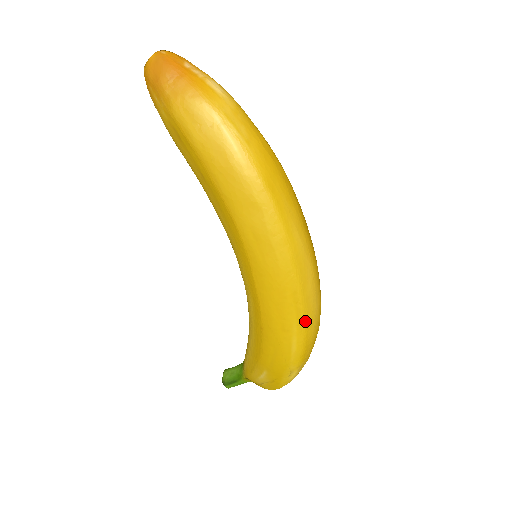
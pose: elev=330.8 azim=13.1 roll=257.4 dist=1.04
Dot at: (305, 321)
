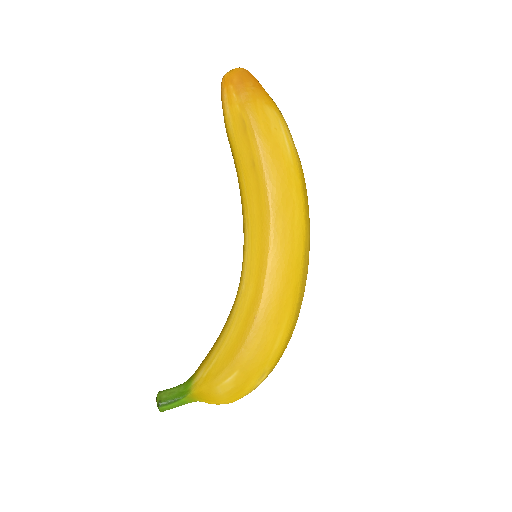
Dot at: (294, 318)
